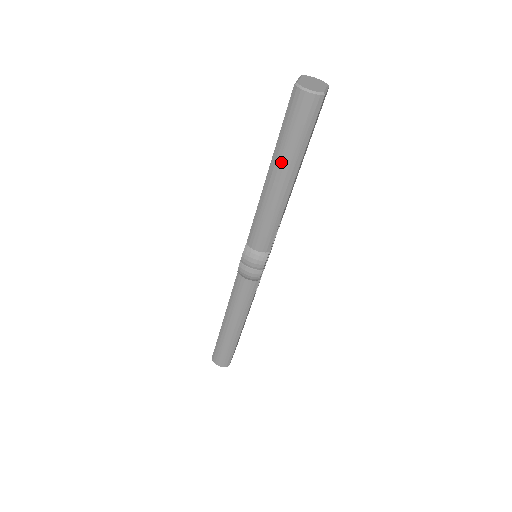
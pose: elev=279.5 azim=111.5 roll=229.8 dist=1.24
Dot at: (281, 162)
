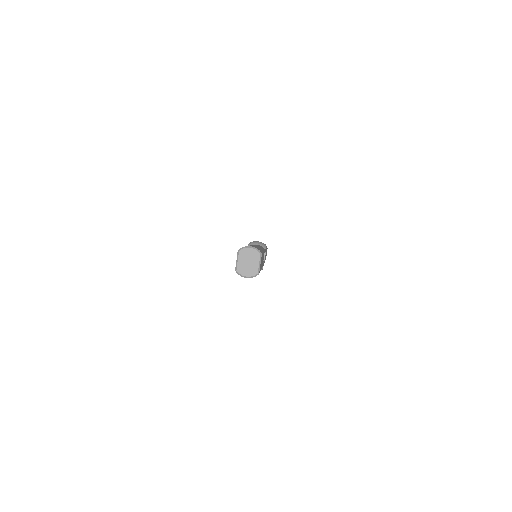
Dot at: occluded
